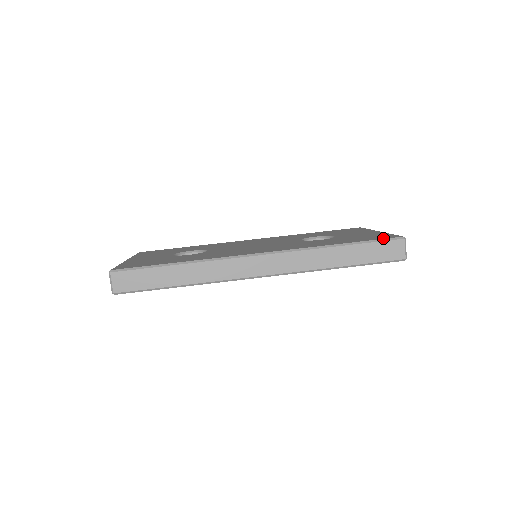
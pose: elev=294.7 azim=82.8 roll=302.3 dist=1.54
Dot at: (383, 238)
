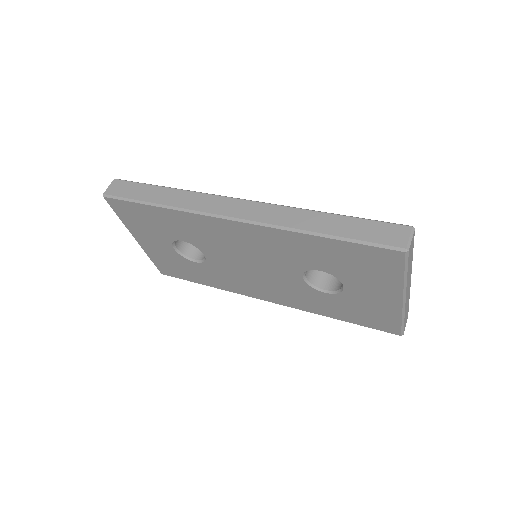
Dot at: (386, 224)
